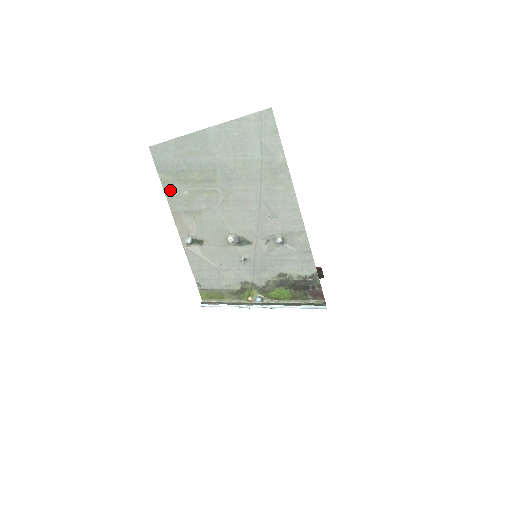
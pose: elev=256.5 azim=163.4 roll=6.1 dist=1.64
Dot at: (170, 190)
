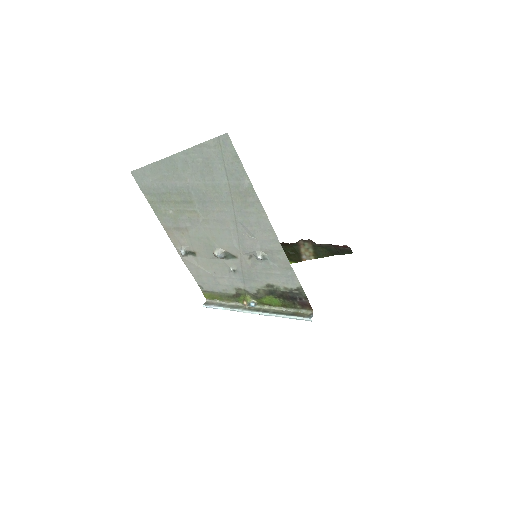
Dot at: (157, 209)
